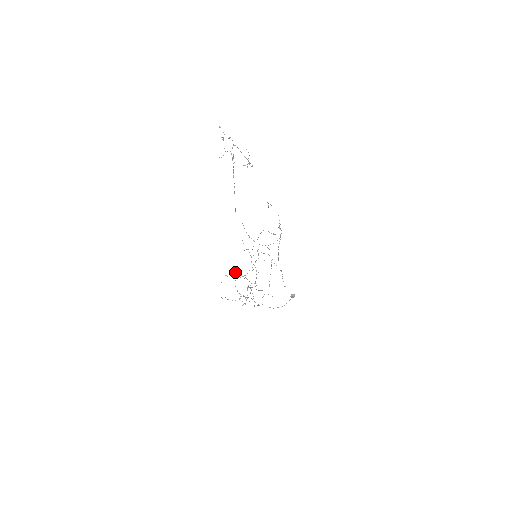
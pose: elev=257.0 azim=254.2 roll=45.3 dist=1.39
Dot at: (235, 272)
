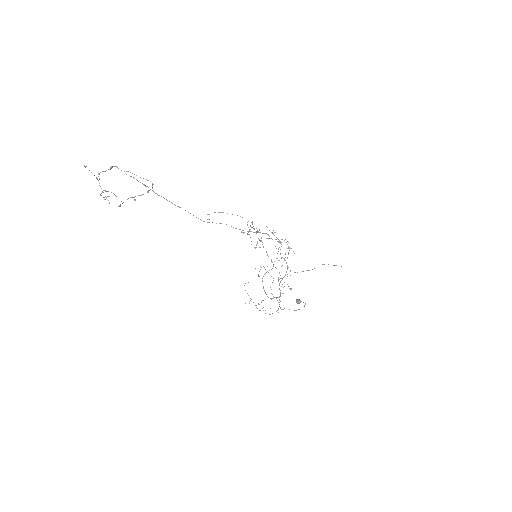
Dot at: occluded
